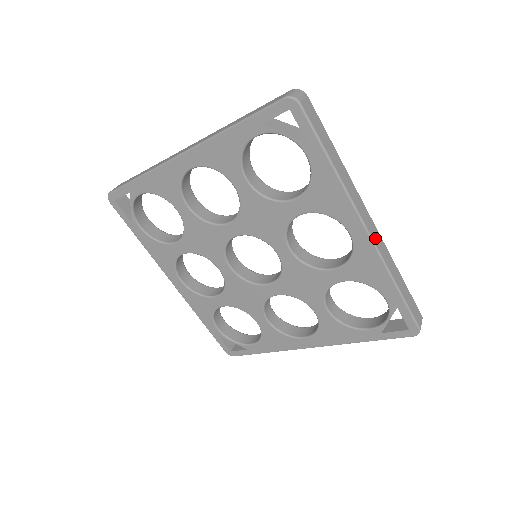
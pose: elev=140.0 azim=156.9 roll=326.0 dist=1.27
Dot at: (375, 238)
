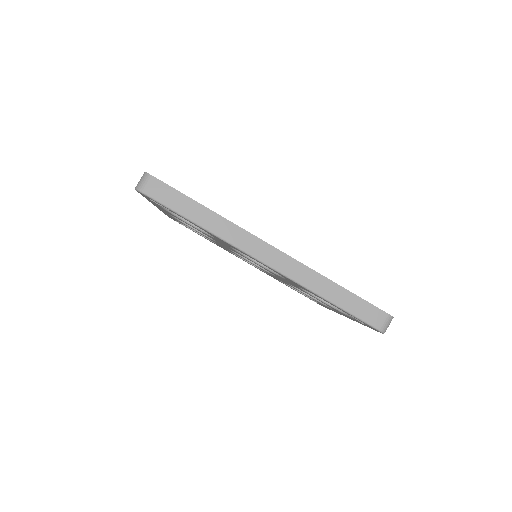
Dot at: occluded
